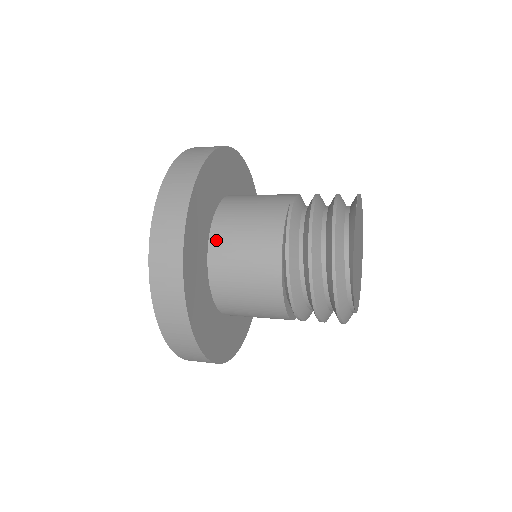
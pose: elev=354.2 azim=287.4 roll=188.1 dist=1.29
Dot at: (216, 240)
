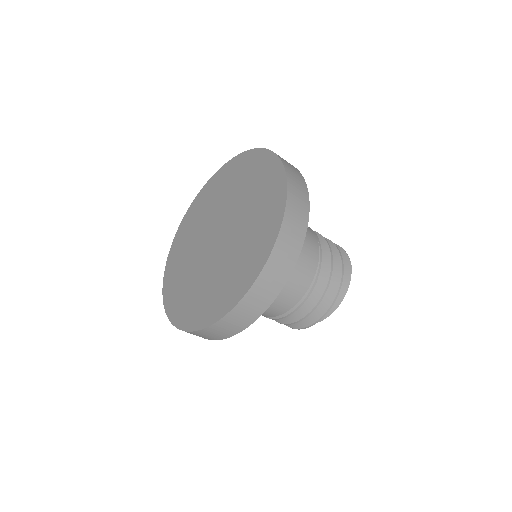
Dot at: occluded
